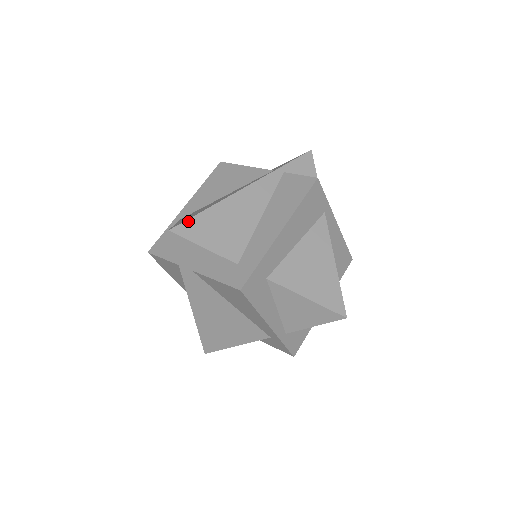
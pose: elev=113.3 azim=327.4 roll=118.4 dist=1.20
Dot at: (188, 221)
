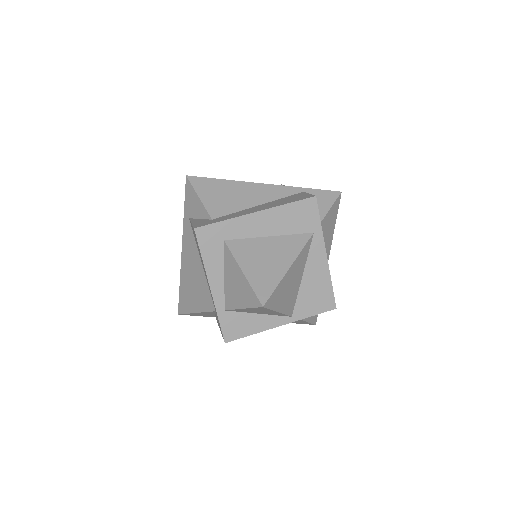
Dot at: (204, 178)
